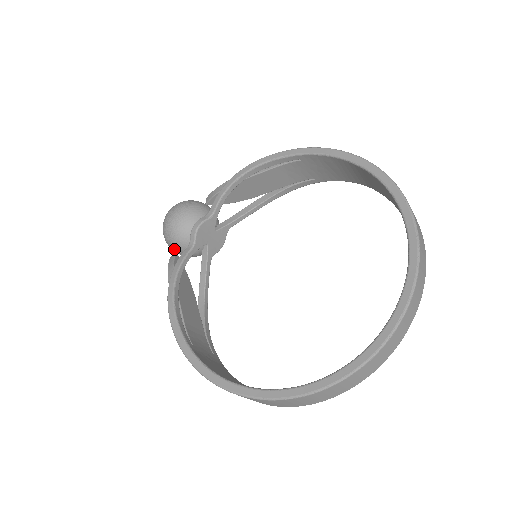
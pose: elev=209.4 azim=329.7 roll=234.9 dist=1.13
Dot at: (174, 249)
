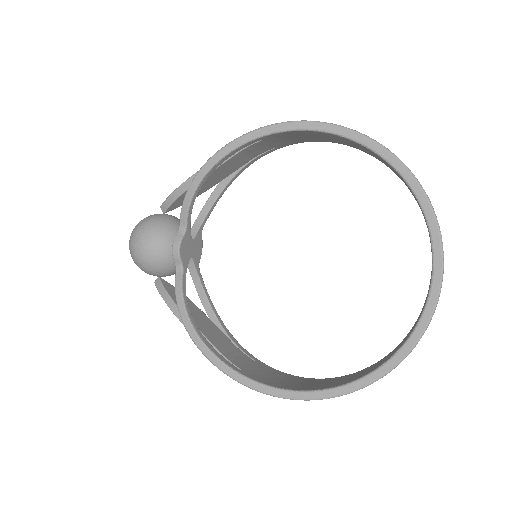
Dot at: (157, 276)
